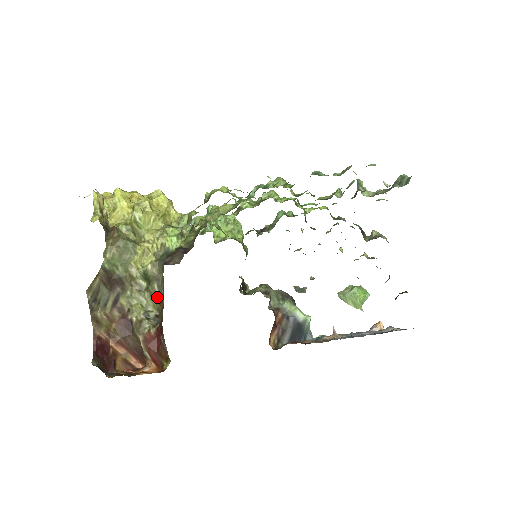
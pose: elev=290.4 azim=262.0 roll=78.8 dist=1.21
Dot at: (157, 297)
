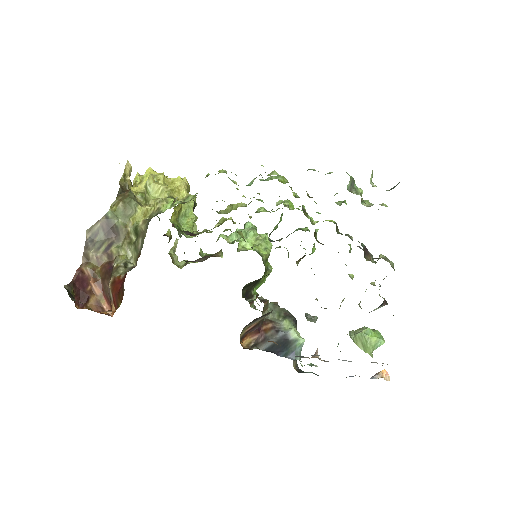
Dot at: (138, 250)
